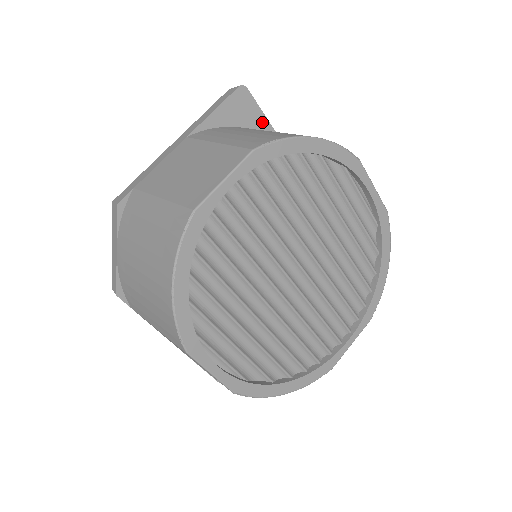
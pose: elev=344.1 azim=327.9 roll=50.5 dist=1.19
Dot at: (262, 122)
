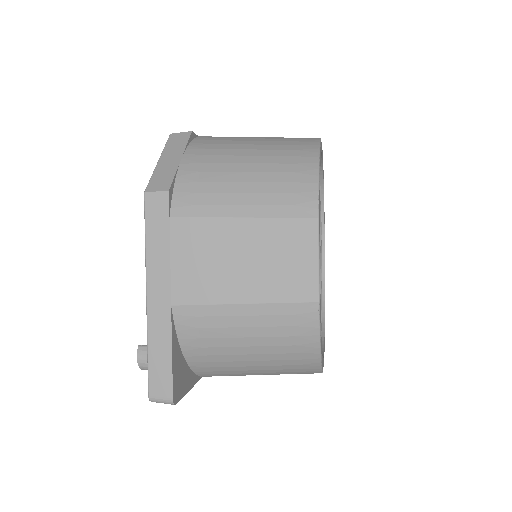
Dot at: occluded
